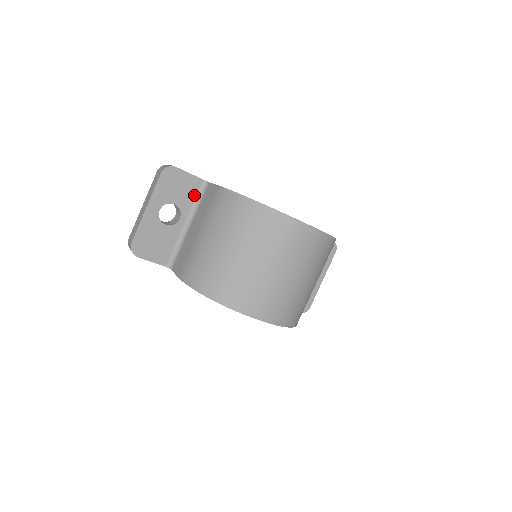
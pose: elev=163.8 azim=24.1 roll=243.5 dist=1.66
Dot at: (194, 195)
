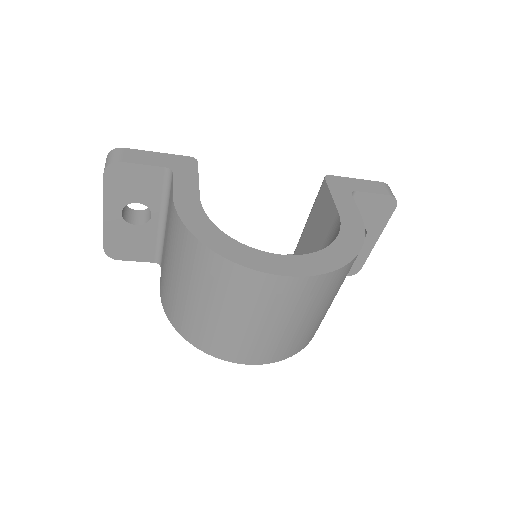
Dot at: (160, 187)
